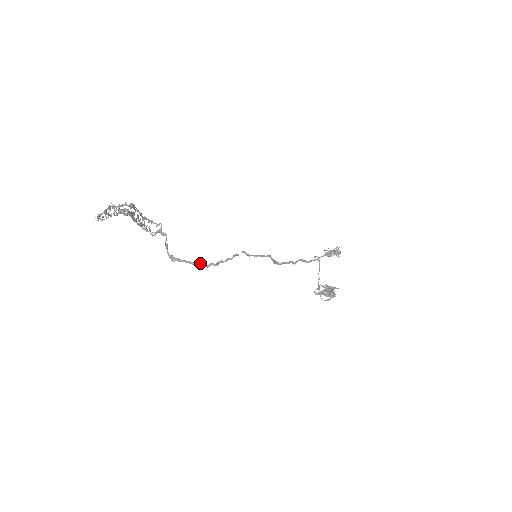
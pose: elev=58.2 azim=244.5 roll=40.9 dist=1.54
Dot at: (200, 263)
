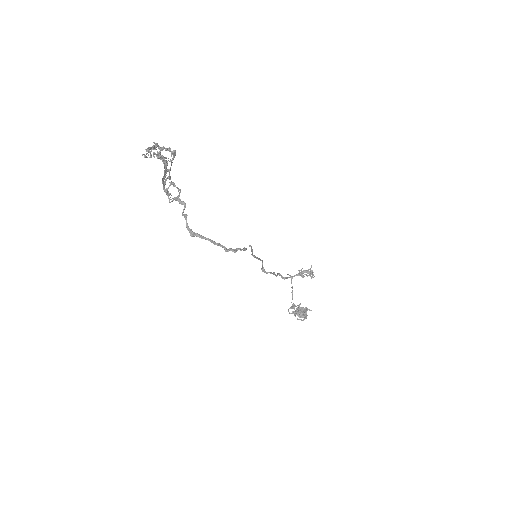
Dot at: (221, 245)
